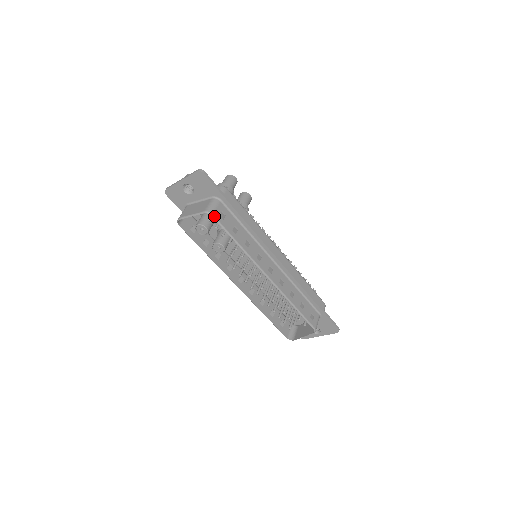
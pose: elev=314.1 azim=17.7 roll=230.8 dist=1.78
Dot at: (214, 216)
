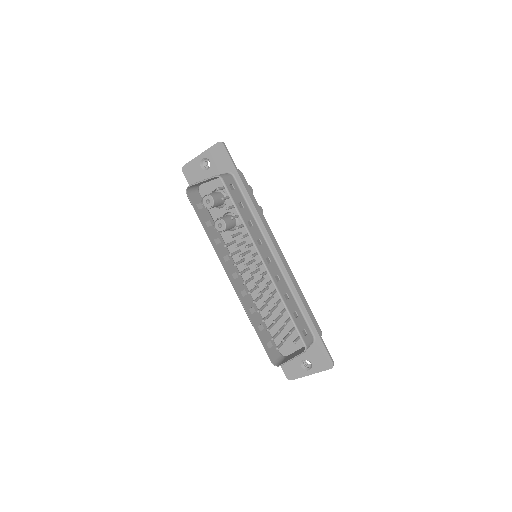
Dot at: (224, 181)
